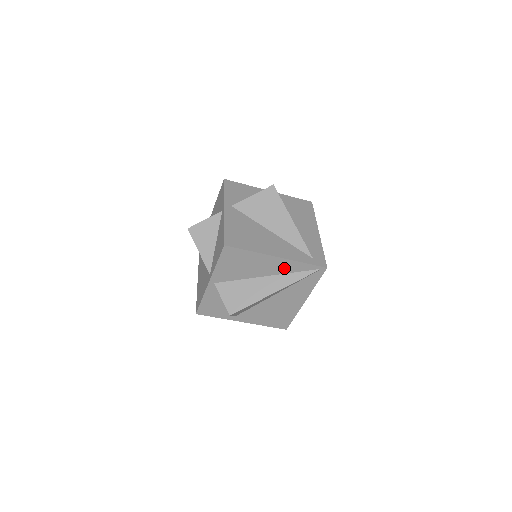
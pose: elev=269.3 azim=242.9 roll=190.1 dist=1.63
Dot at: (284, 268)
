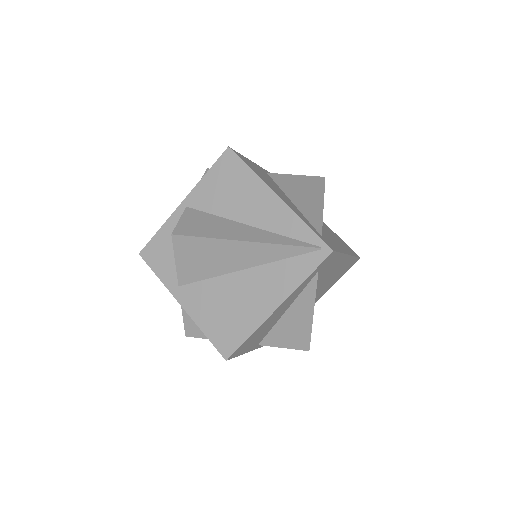
Dot at: (278, 222)
